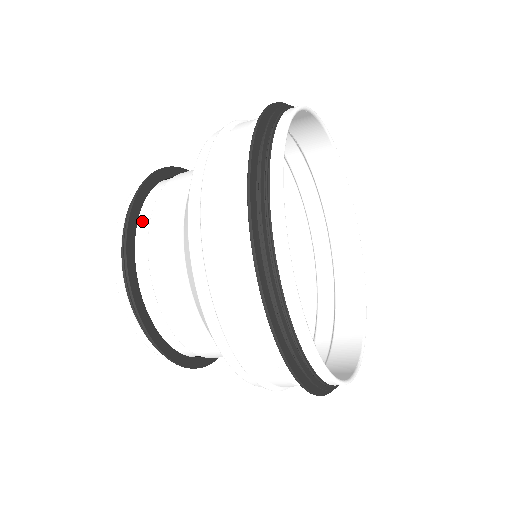
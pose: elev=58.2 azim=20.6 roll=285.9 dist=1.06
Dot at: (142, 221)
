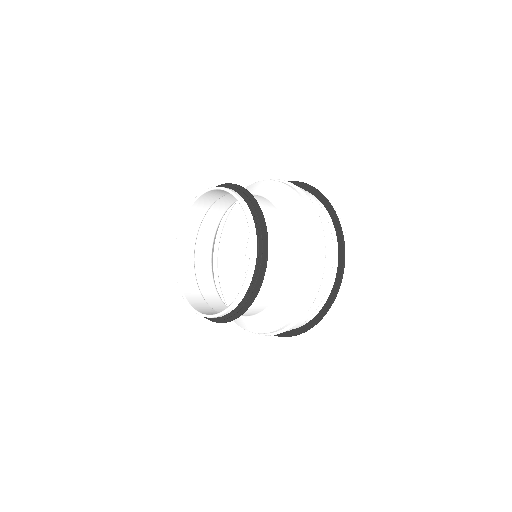
Dot at: occluded
